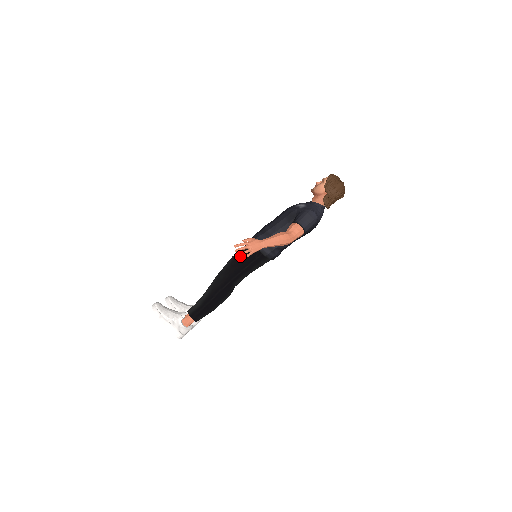
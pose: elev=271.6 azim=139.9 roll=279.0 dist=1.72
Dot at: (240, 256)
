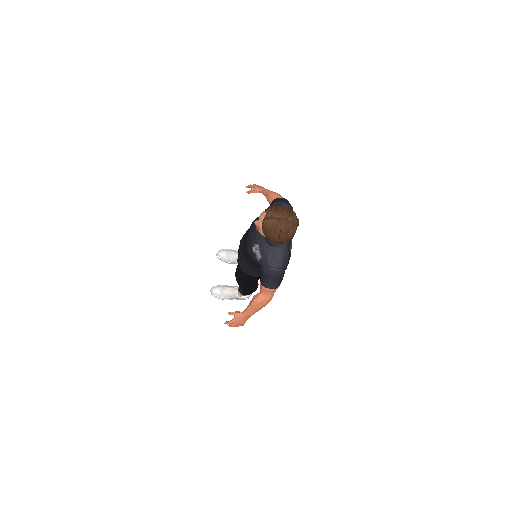
Dot at: (240, 278)
